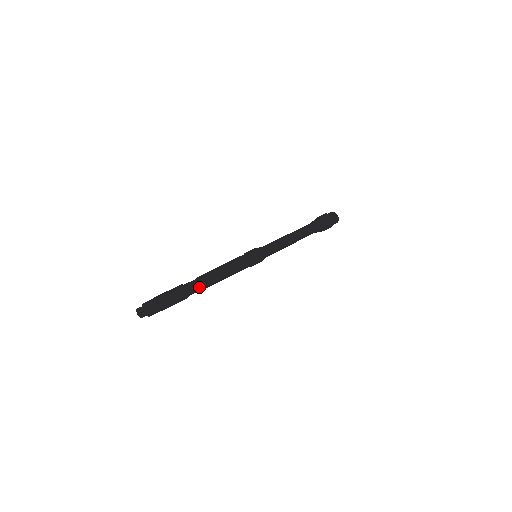
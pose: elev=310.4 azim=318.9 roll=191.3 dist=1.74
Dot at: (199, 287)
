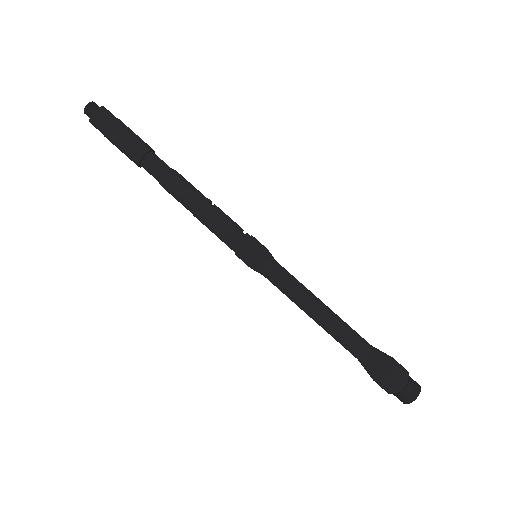
Dot at: (163, 169)
